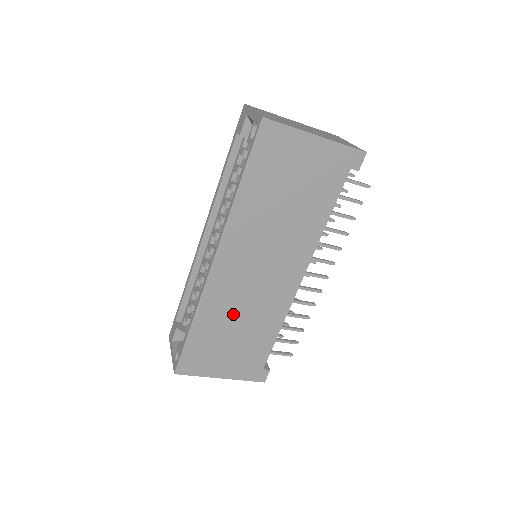
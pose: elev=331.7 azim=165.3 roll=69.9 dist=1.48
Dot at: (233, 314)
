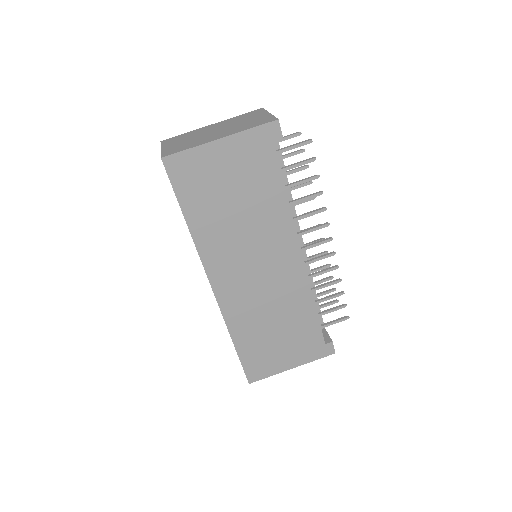
Dot at: (262, 317)
